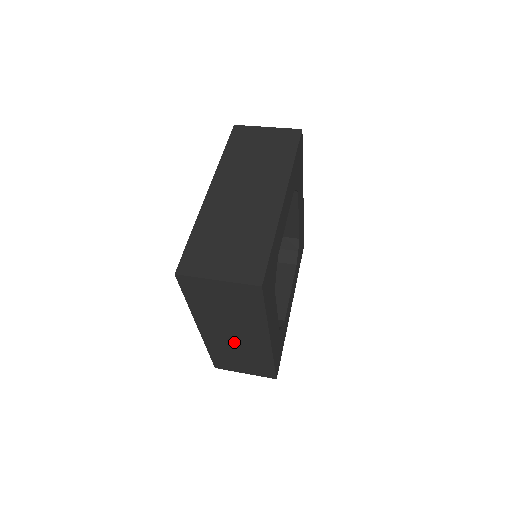
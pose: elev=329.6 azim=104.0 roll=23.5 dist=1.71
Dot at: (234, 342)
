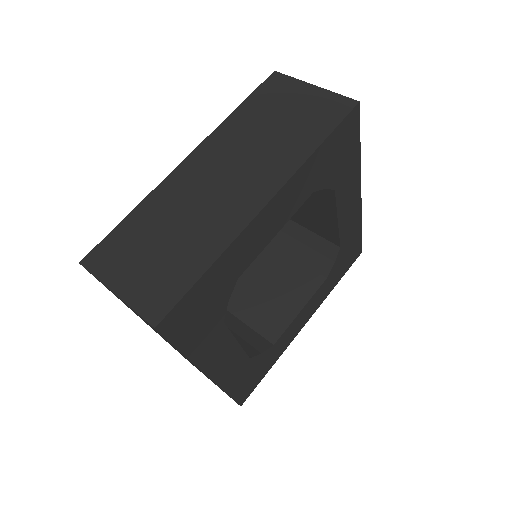
Dot at: occluded
